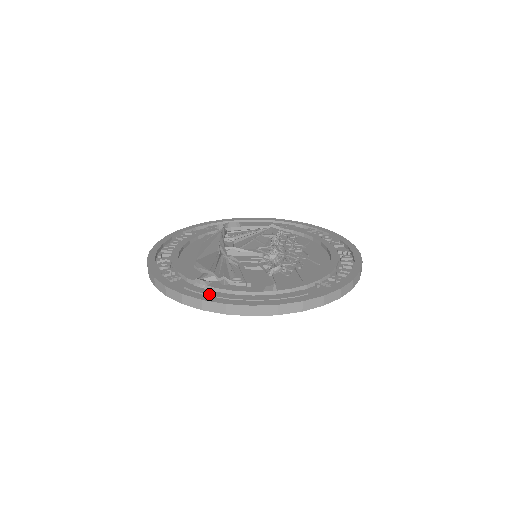
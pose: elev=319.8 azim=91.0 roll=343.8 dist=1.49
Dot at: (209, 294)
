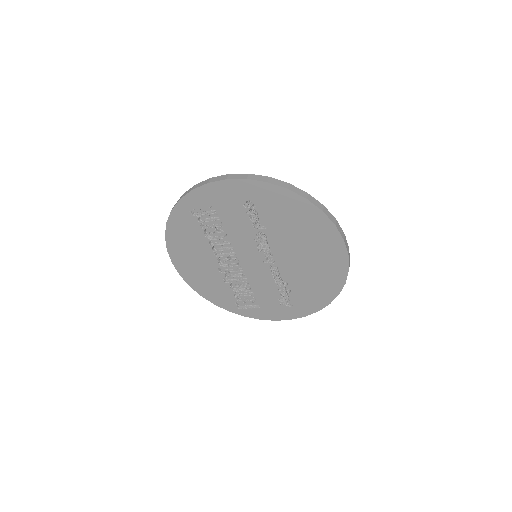
Dot at: occluded
